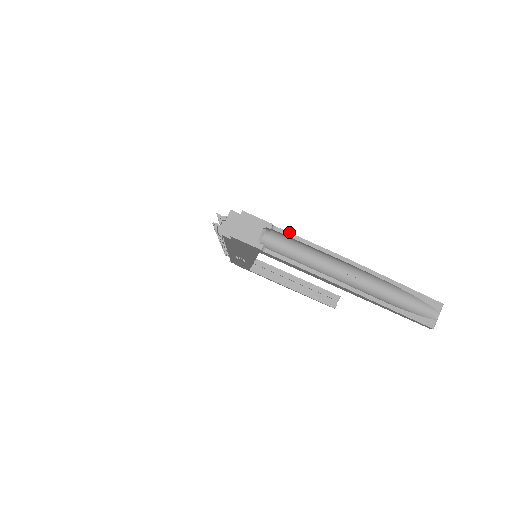
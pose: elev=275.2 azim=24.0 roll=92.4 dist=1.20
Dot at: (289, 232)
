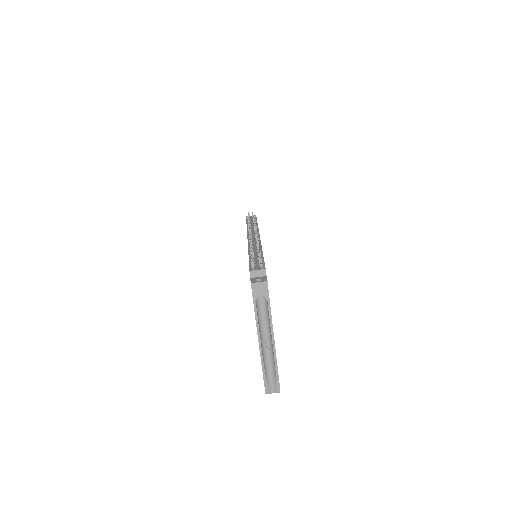
Dot at: occluded
